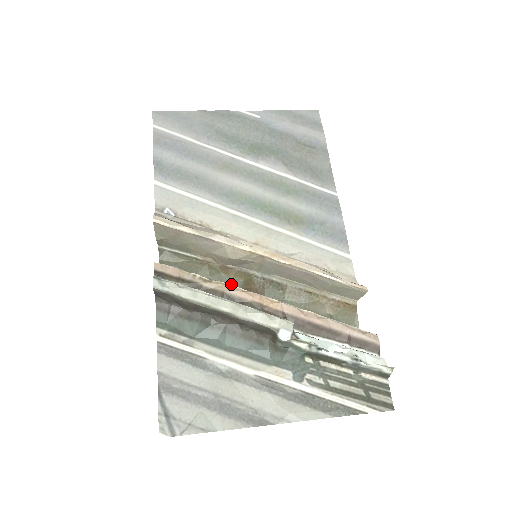
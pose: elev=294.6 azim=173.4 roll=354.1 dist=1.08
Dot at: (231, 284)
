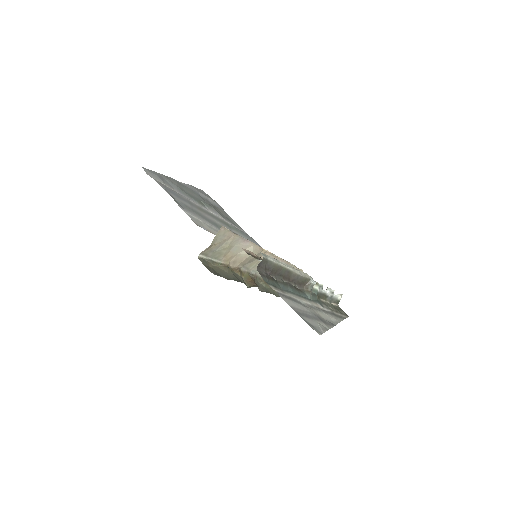
Dot at: (242, 279)
